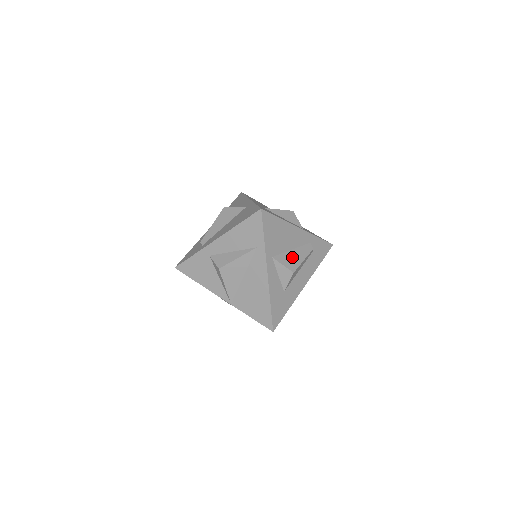
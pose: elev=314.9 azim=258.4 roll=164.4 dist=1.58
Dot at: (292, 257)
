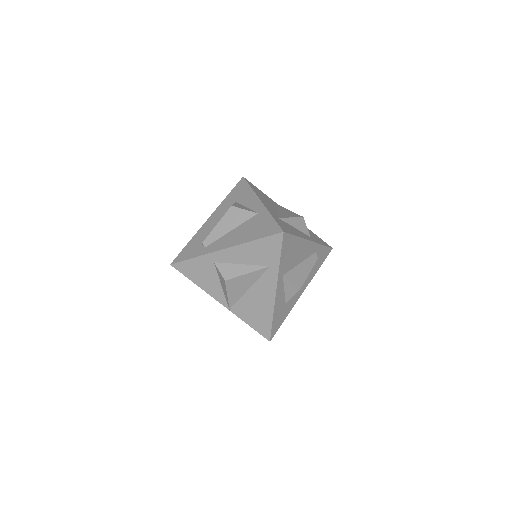
Dot at: (300, 272)
